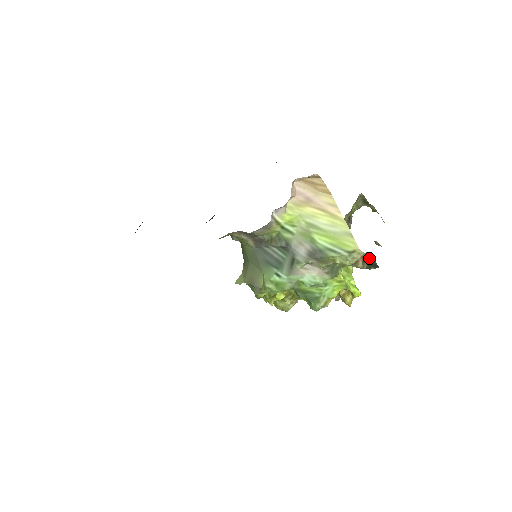
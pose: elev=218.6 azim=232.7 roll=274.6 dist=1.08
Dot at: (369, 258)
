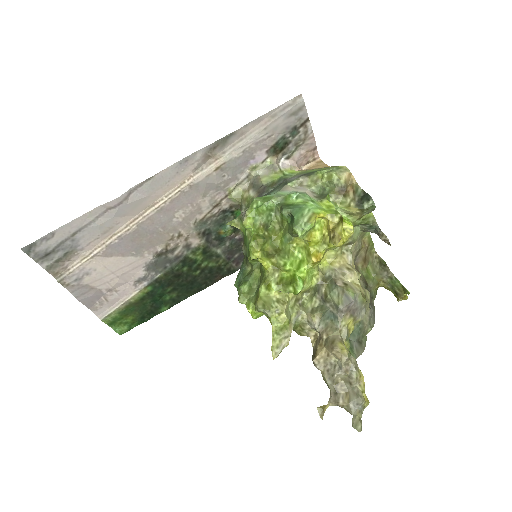
Dot at: (360, 192)
